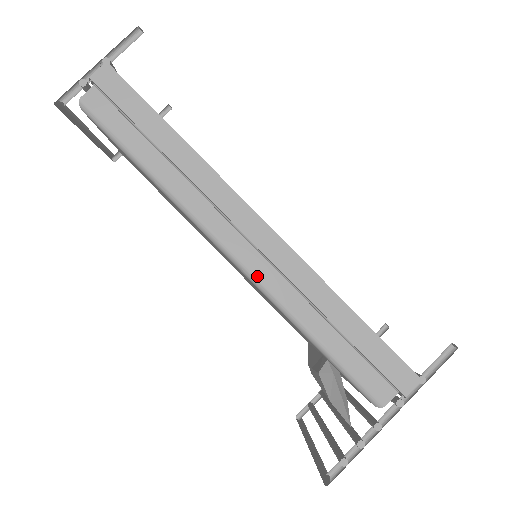
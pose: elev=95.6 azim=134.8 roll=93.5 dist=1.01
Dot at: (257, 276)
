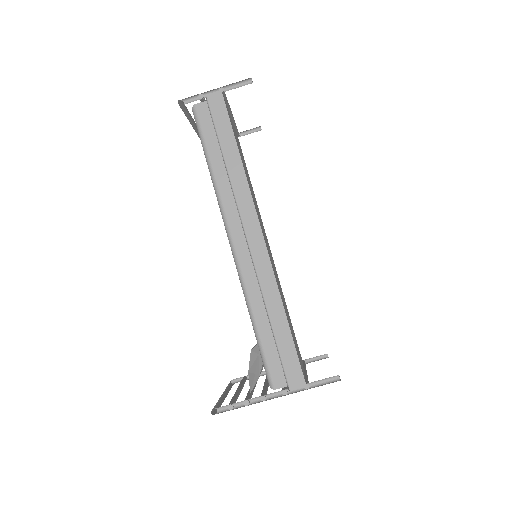
Dot at: (241, 266)
